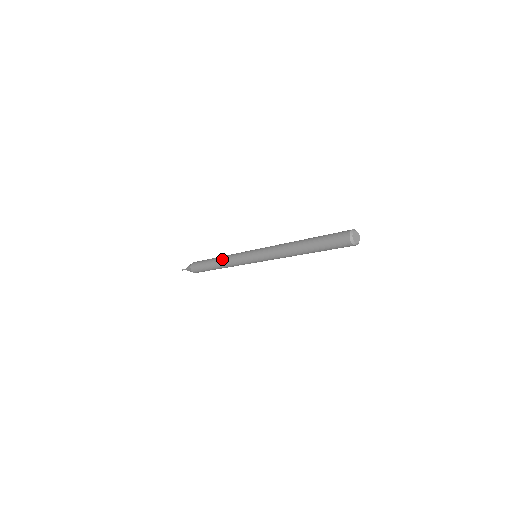
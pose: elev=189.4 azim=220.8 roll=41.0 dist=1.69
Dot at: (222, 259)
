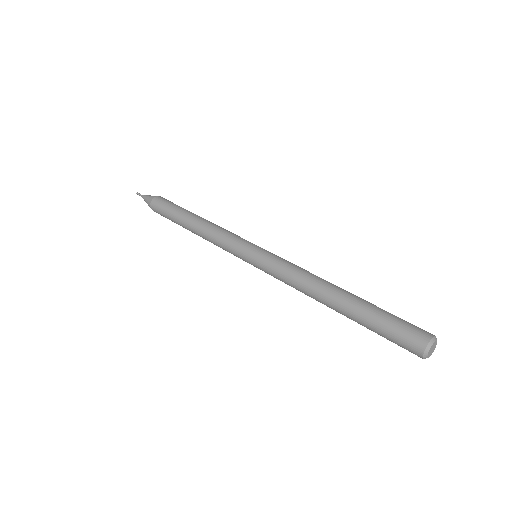
Dot at: (203, 227)
